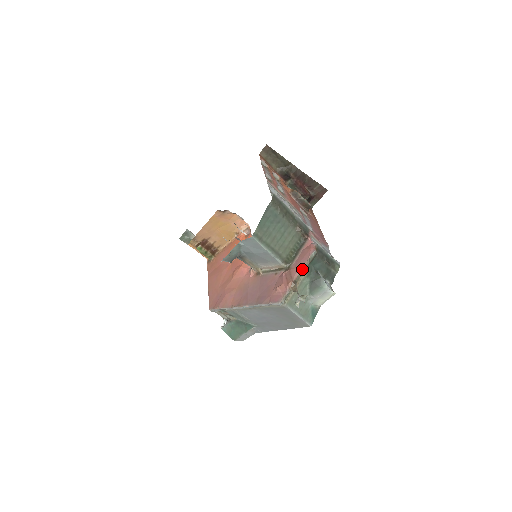
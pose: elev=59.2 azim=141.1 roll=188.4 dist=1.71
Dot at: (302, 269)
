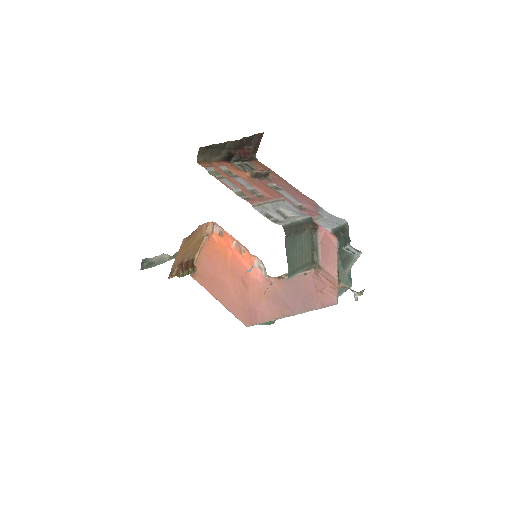
Dot at: (337, 264)
